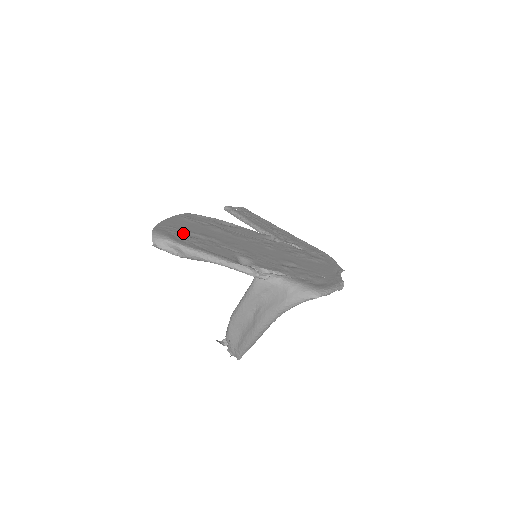
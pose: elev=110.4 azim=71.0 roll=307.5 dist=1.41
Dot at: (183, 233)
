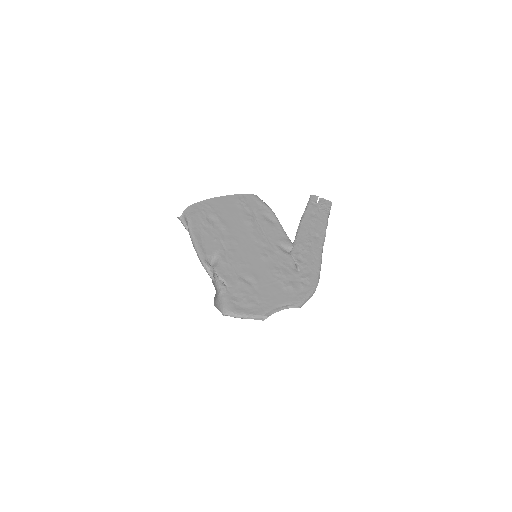
Dot at: (210, 216)
